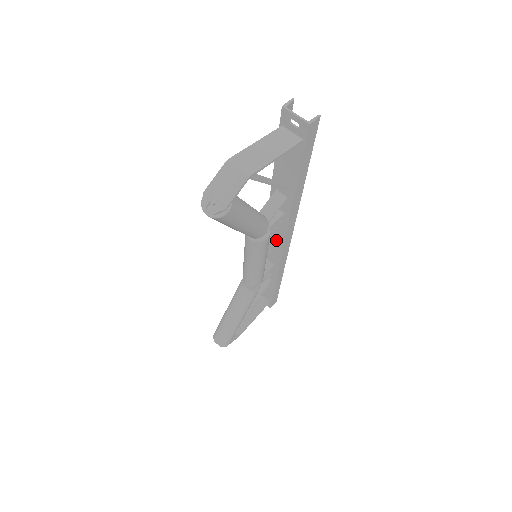
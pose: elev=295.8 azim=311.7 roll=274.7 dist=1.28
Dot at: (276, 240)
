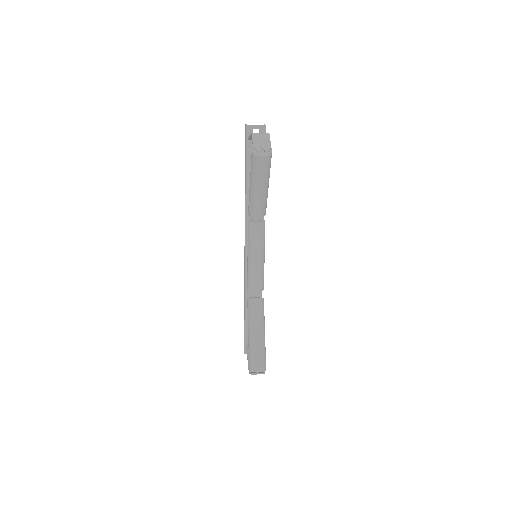
Dot at: occluded
